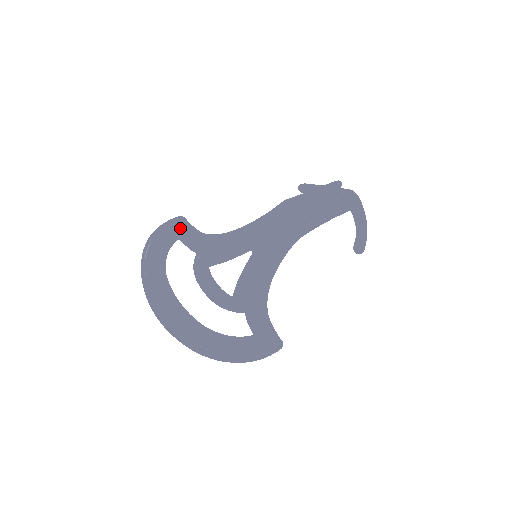
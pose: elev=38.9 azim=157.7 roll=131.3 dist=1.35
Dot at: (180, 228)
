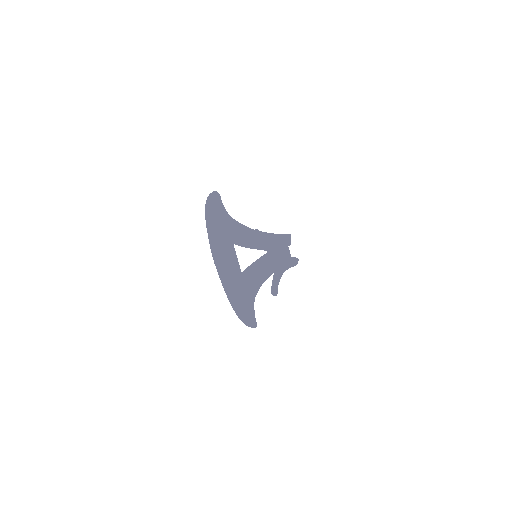
Dot at: occluded
